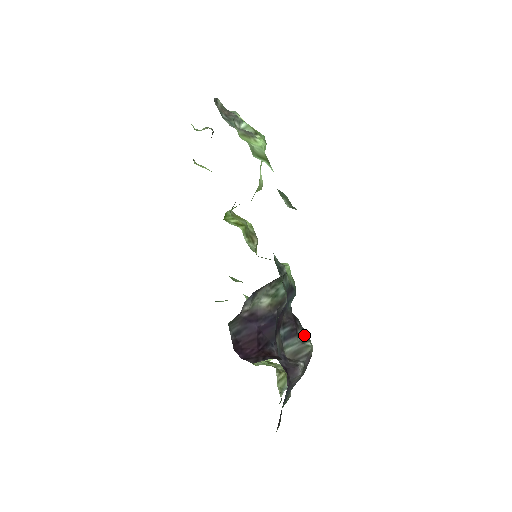
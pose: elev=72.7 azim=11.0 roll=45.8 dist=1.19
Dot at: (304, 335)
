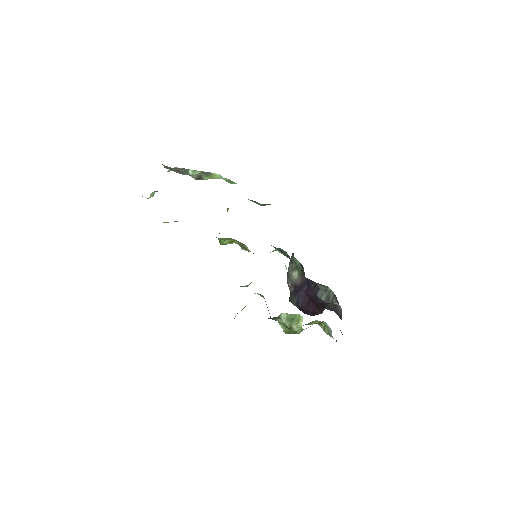
Dot at: (322, 286)
